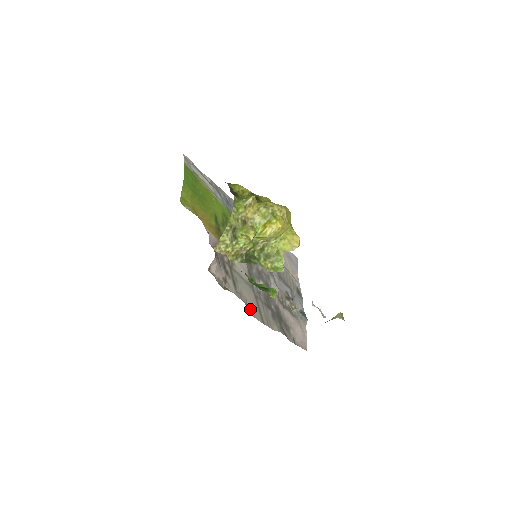
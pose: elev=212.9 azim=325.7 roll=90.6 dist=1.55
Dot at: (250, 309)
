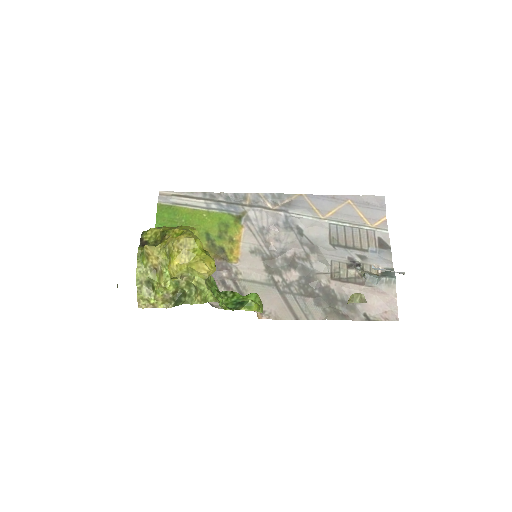
Dot at: (270, 312)
